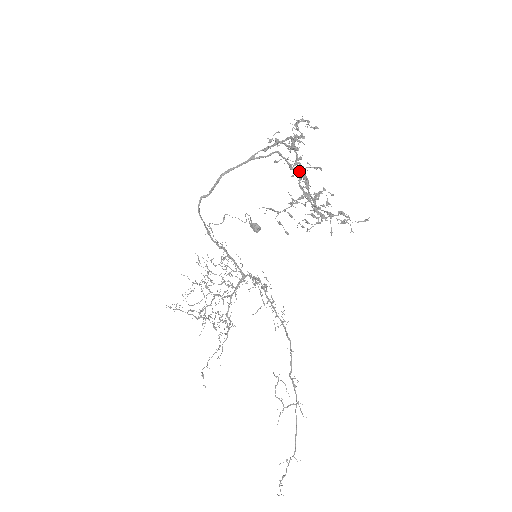
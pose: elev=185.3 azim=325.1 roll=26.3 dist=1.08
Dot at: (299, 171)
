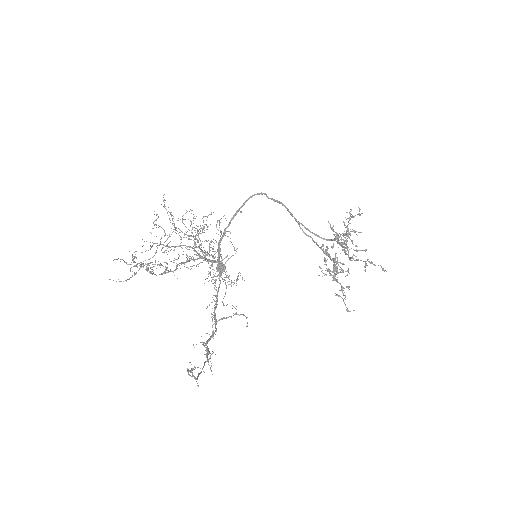
Dot at: occluded
